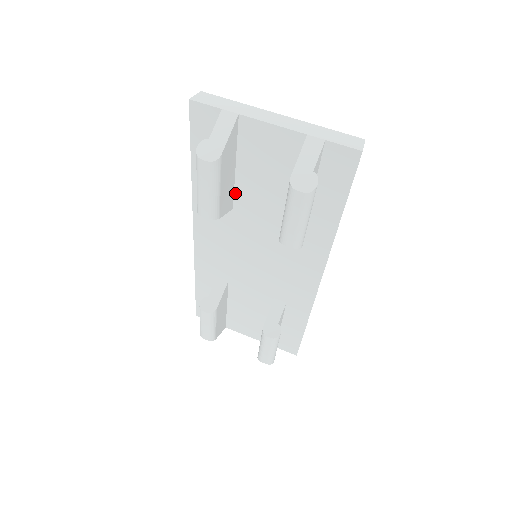
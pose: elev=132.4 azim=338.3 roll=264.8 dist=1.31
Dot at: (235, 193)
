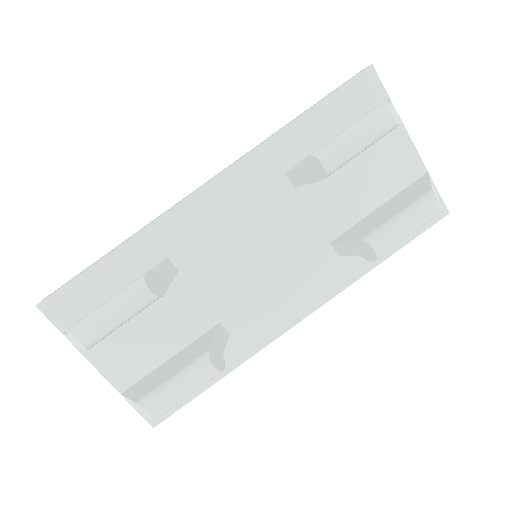
Dot at: occluded
